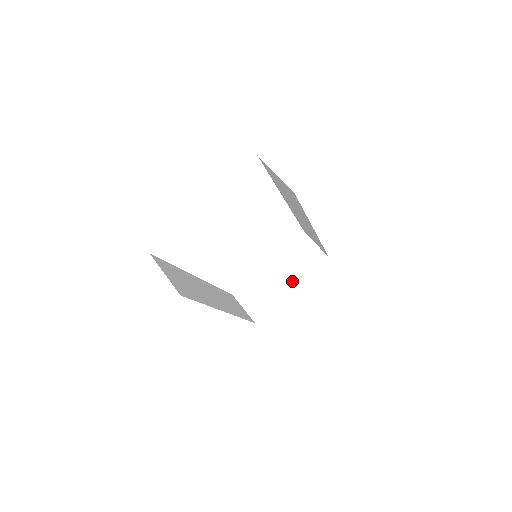
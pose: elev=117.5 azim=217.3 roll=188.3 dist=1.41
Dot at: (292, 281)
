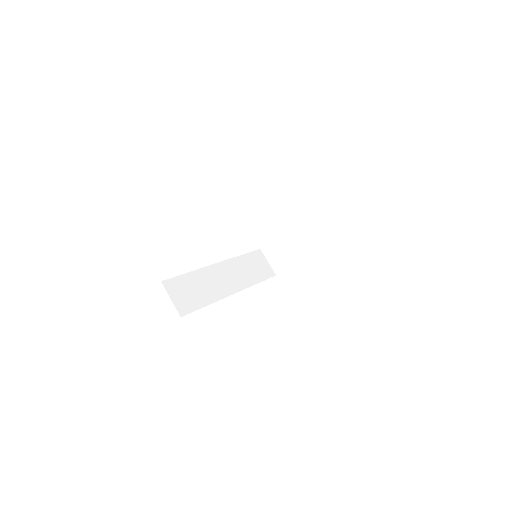
Dot at: (305, 248)
